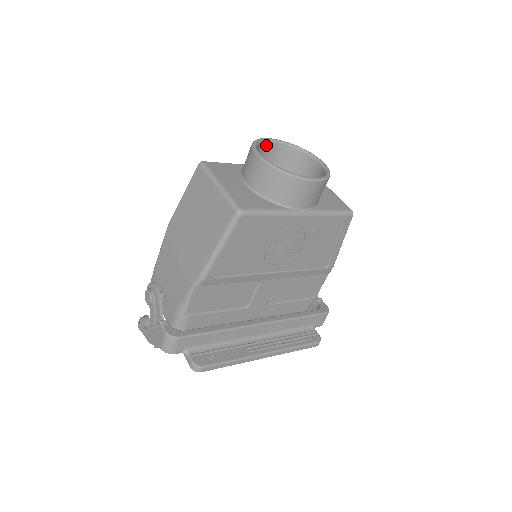
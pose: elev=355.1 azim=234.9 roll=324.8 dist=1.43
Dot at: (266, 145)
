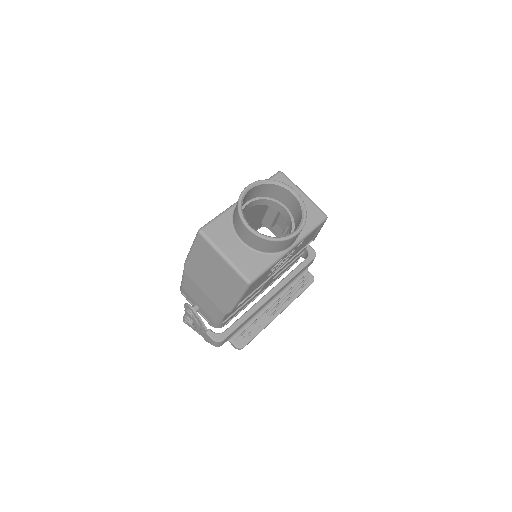
Dot at: (246, 194)
